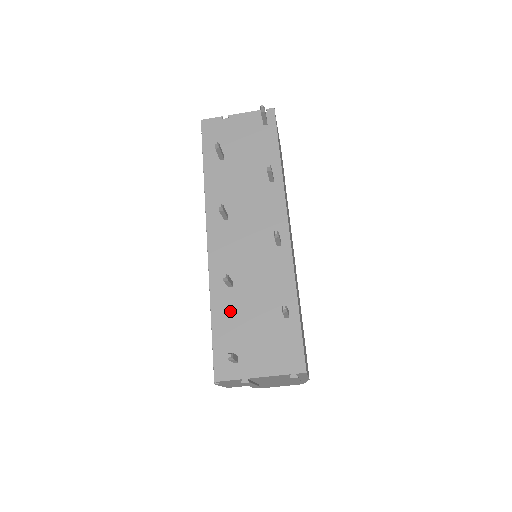
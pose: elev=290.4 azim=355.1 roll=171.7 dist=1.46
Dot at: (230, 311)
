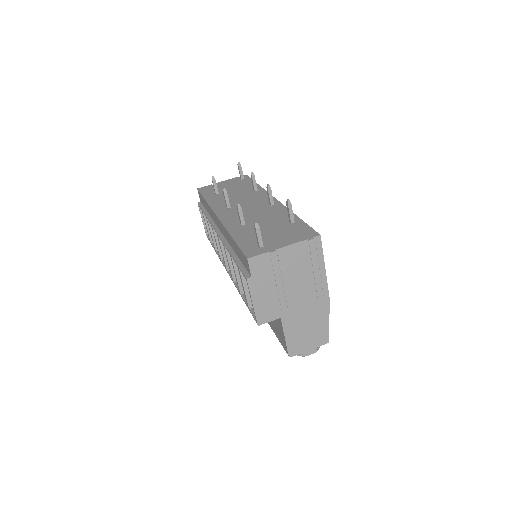
Dot at: (247, 232)
